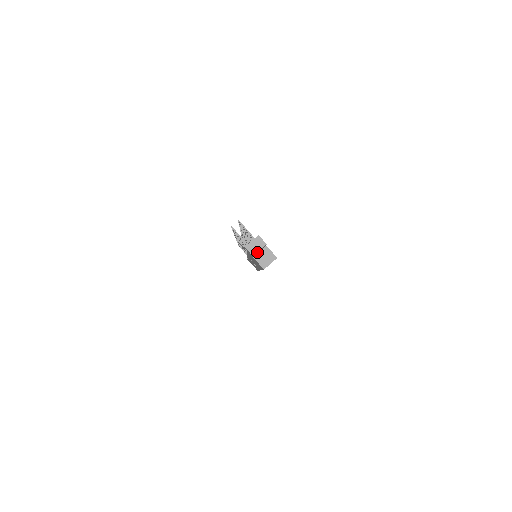
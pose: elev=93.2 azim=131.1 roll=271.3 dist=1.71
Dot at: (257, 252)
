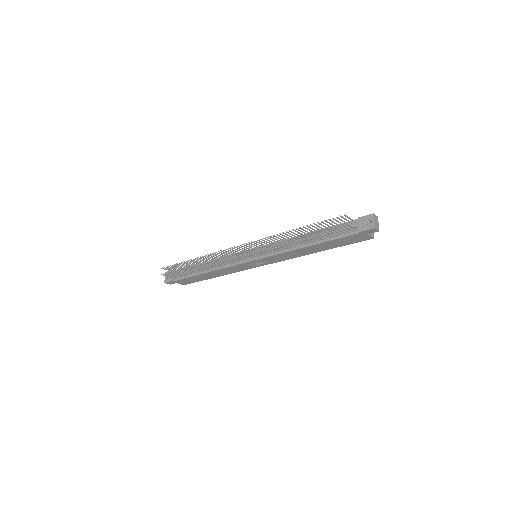
Dot at: (377, 227)
